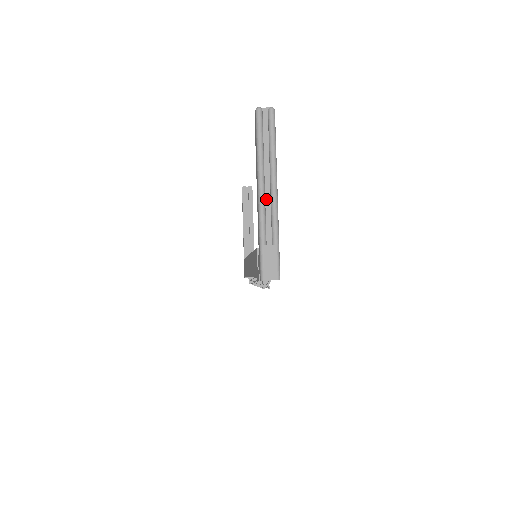
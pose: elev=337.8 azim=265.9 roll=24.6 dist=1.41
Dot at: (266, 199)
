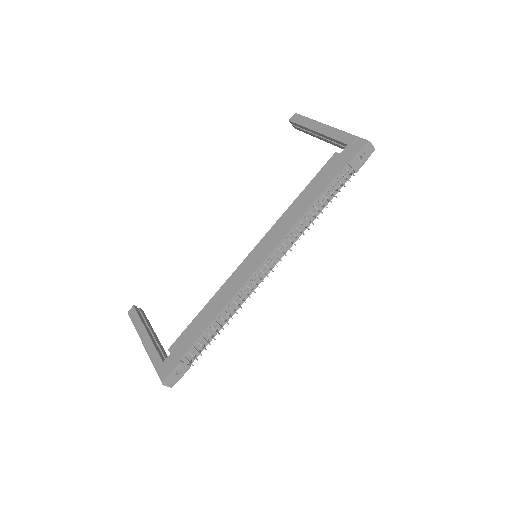
Dot at: occluded
